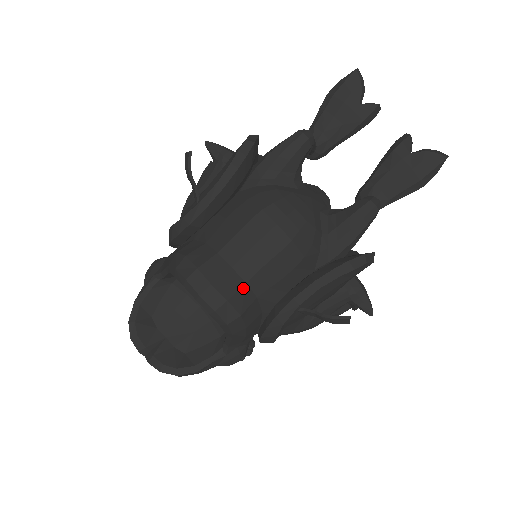
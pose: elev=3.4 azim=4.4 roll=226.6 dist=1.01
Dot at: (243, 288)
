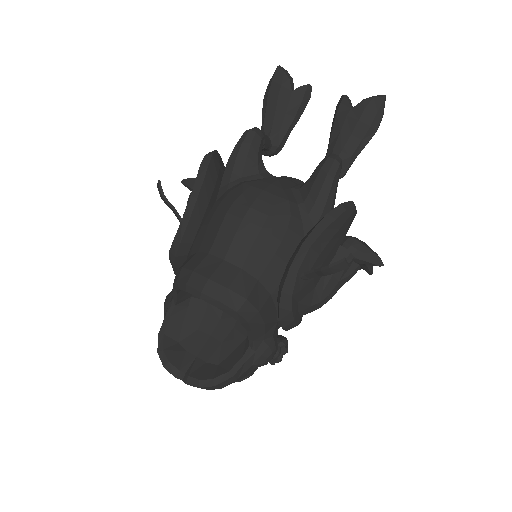
Dot at: (240, 274)
